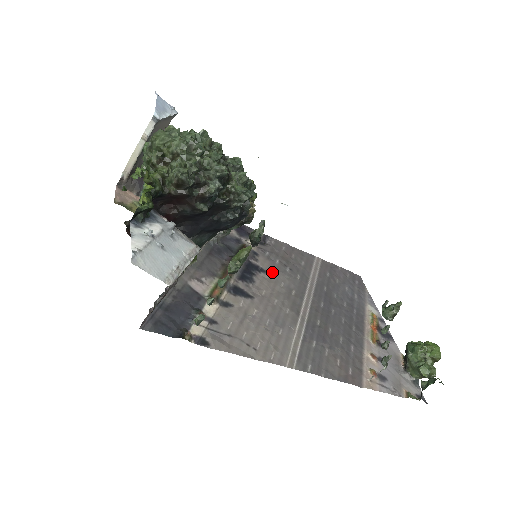
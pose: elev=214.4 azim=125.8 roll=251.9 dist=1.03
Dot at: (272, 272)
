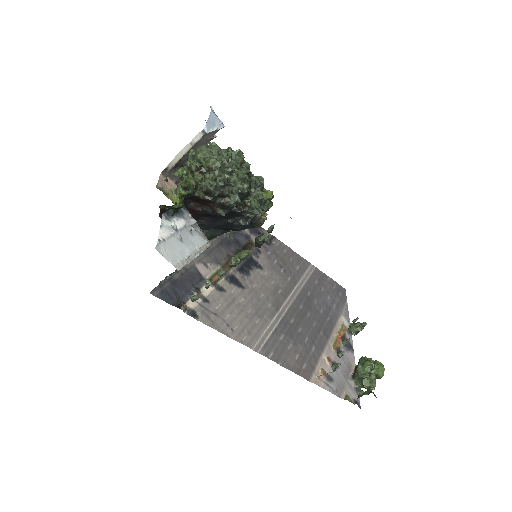
Dot at: (268, 270)
